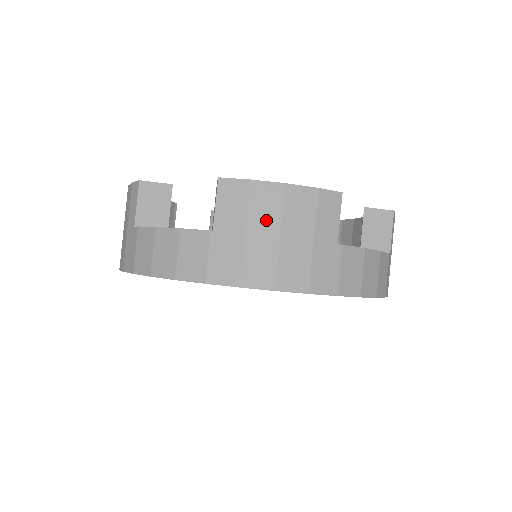
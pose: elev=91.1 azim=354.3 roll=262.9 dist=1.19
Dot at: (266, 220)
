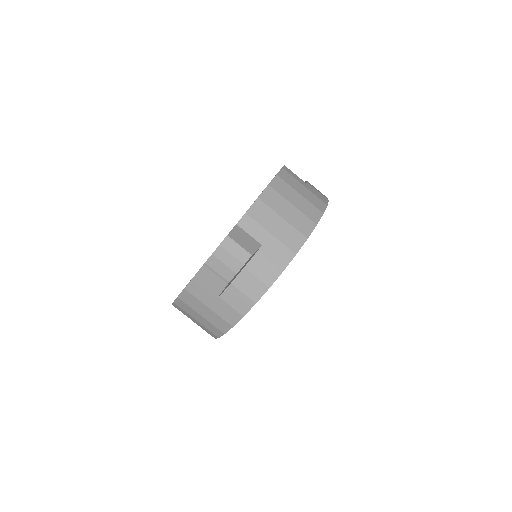
Dot at: (192, 313)
